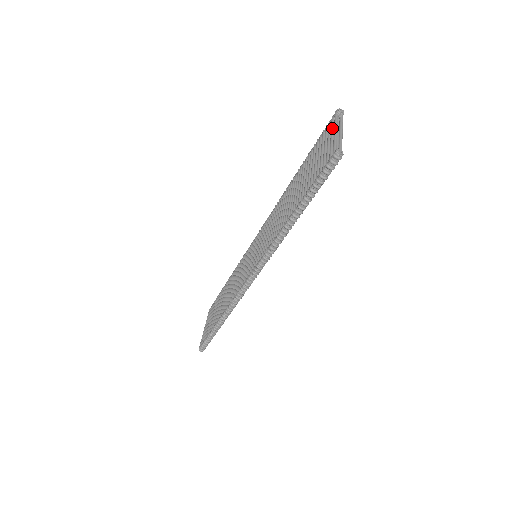
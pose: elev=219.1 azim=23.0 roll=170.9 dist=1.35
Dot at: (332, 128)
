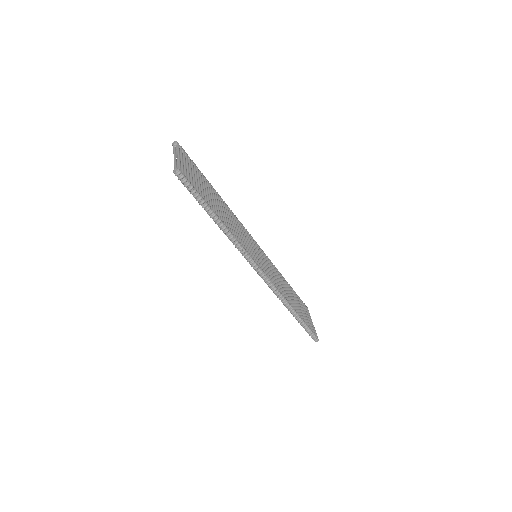
Dot at: occluded
